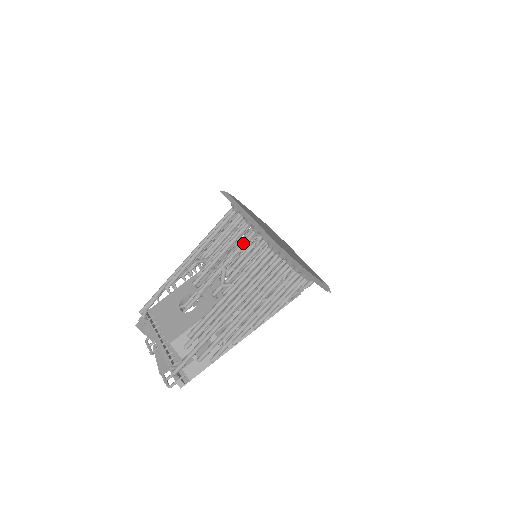
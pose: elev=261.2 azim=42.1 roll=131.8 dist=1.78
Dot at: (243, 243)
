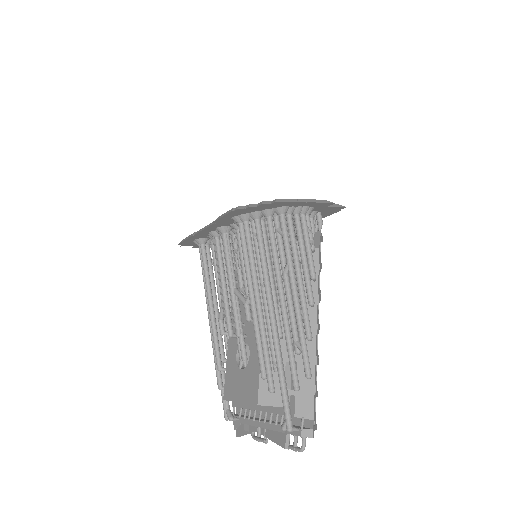
Dot at: (225, 252)
